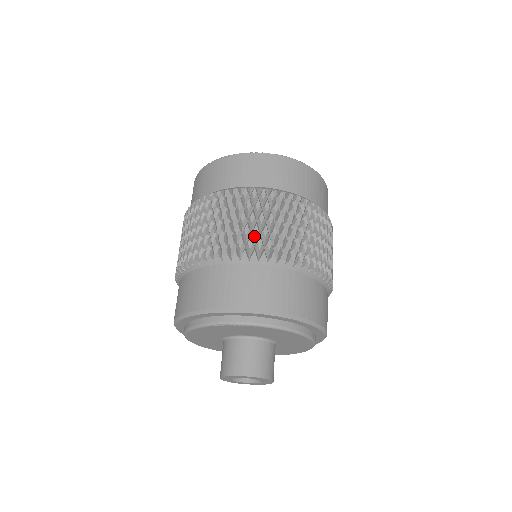
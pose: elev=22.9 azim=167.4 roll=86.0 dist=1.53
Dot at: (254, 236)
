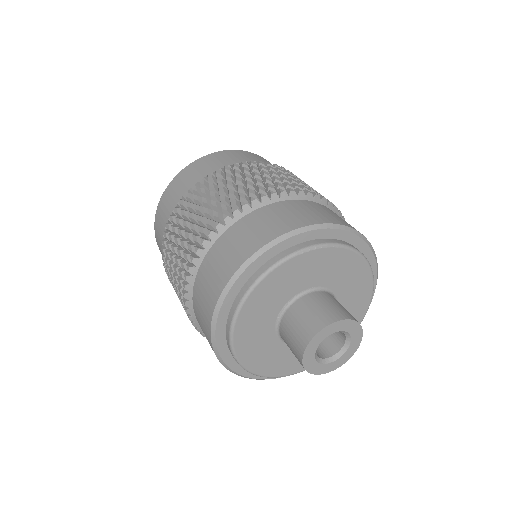
Dot at: (296, 184)
